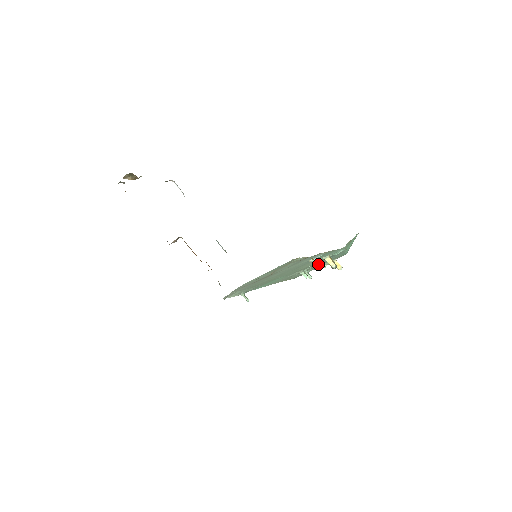
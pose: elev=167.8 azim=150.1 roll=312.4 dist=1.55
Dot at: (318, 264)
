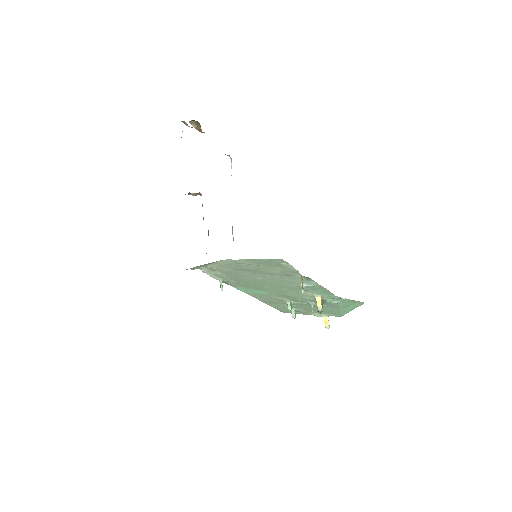
Dot at: (308, 306)
